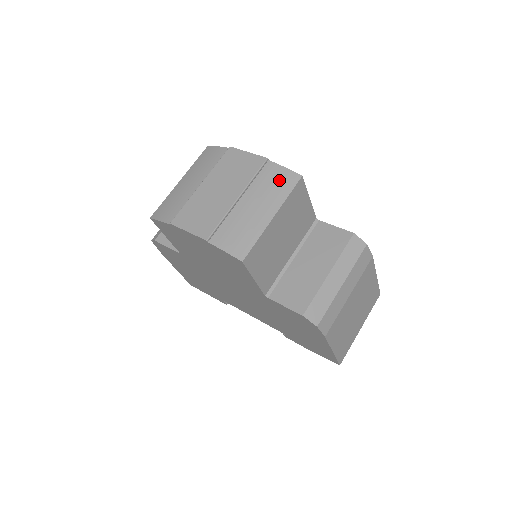
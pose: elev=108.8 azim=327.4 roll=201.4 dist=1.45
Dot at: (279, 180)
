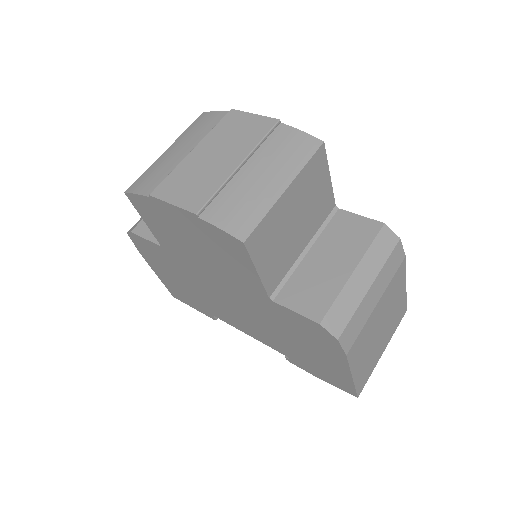
Dot at: (294, 145)
